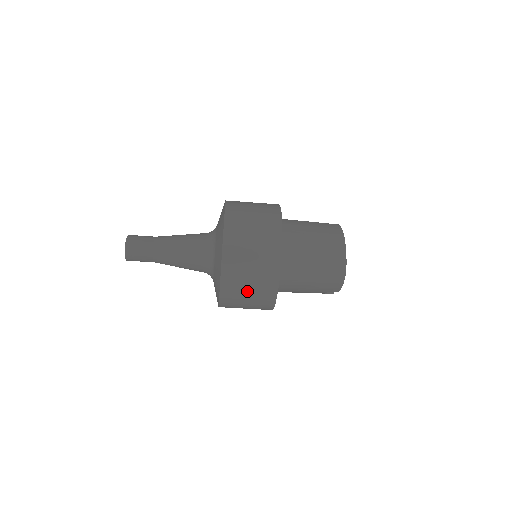
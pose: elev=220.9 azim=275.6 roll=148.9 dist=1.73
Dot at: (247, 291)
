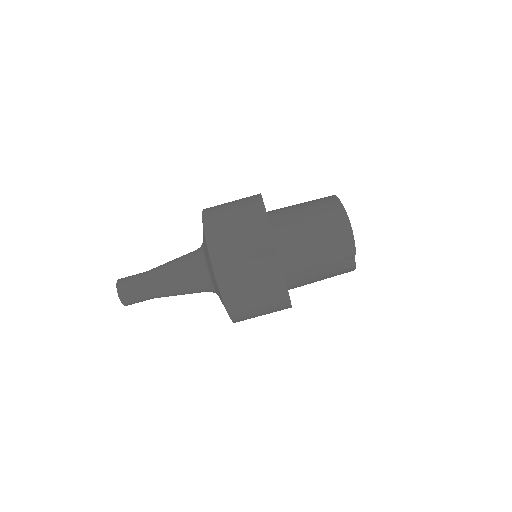
Dot at: (246, 273)
